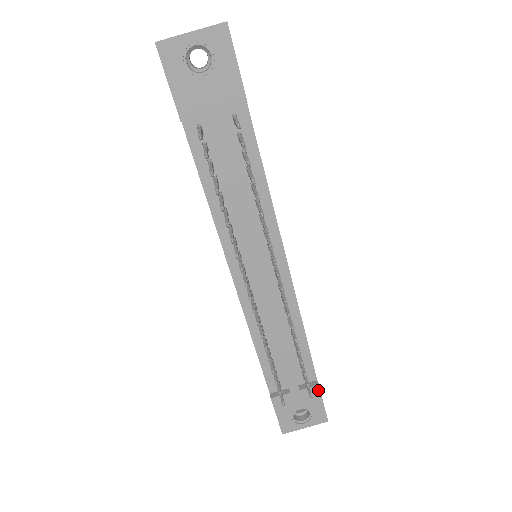
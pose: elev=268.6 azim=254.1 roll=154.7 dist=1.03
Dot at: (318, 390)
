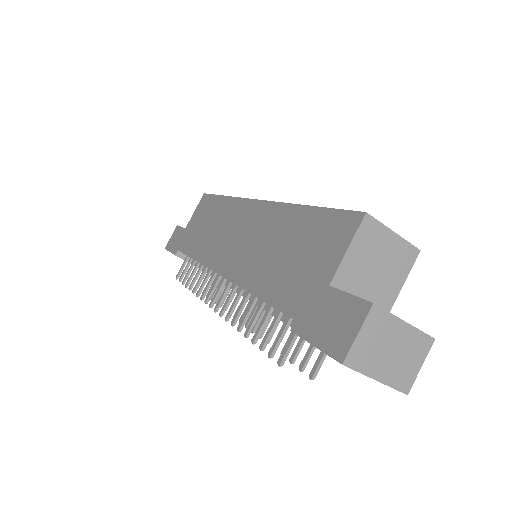
Dot at: occluded
